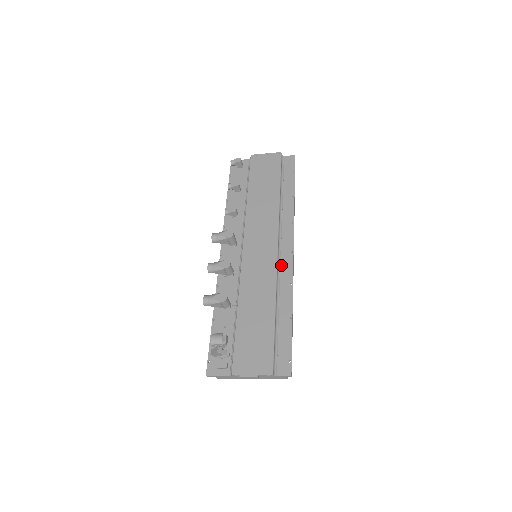
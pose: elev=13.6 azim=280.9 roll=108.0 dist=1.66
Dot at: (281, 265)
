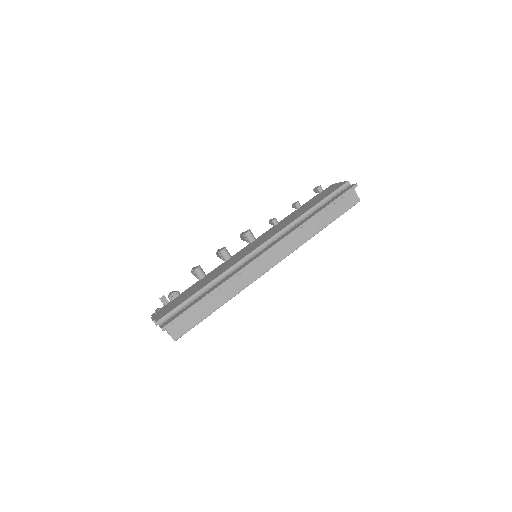
Dot at: (248, 260)
